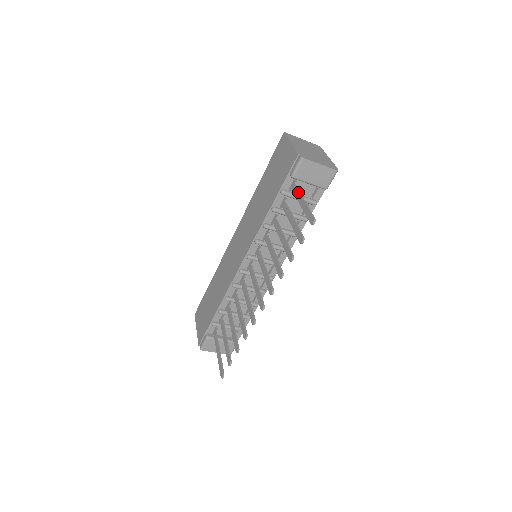
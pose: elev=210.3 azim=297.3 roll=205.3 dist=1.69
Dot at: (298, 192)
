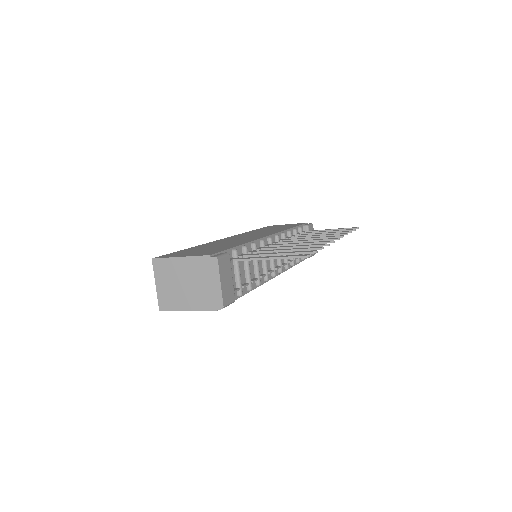
Dot at: (318, 230)
